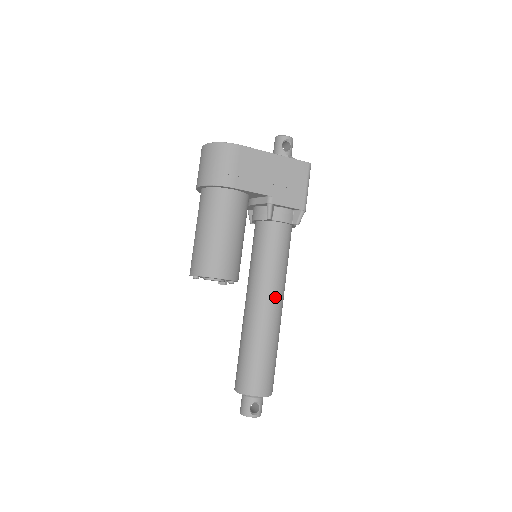
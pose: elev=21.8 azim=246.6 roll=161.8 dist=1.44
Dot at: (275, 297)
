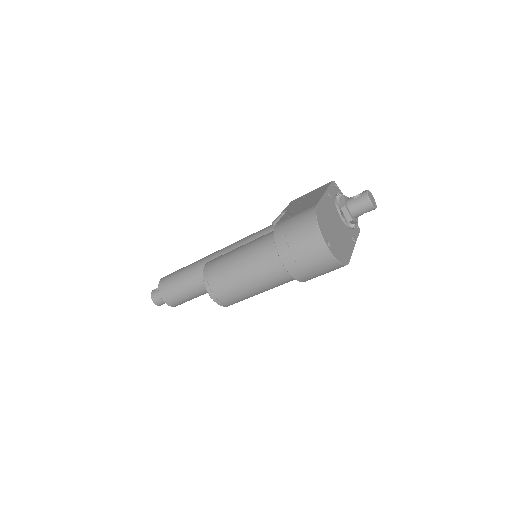
Dot at: occluded
